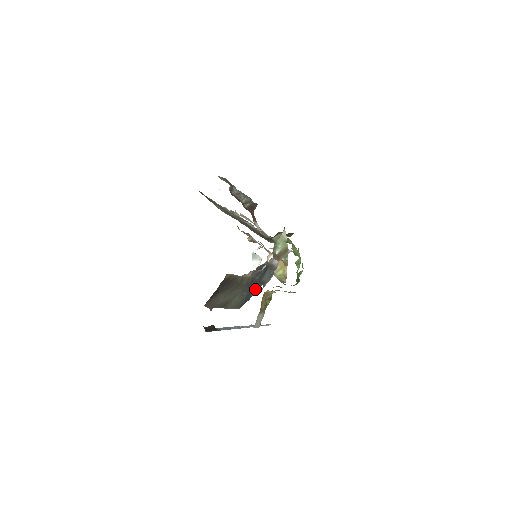
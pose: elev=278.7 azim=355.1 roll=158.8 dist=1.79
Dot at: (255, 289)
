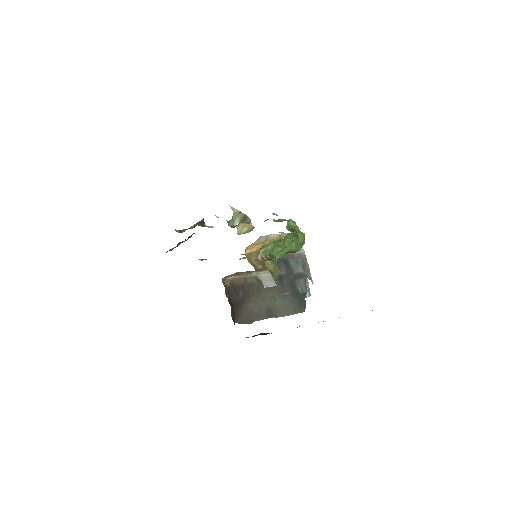
Dot at: (299, 285)
